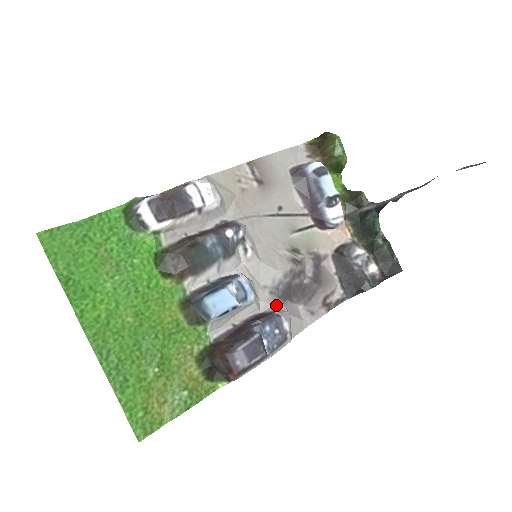
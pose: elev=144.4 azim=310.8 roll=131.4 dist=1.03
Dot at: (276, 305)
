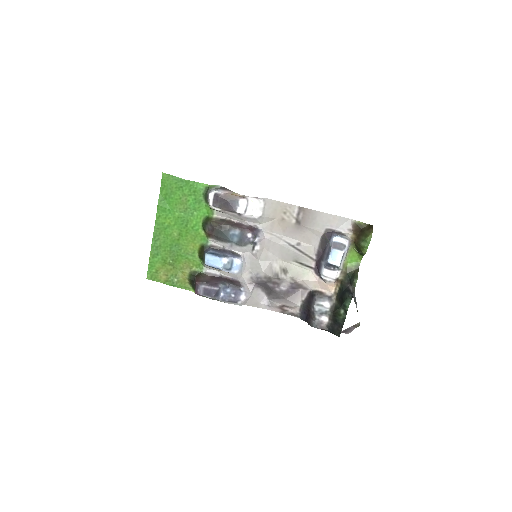
Dot at: (249, 285)
